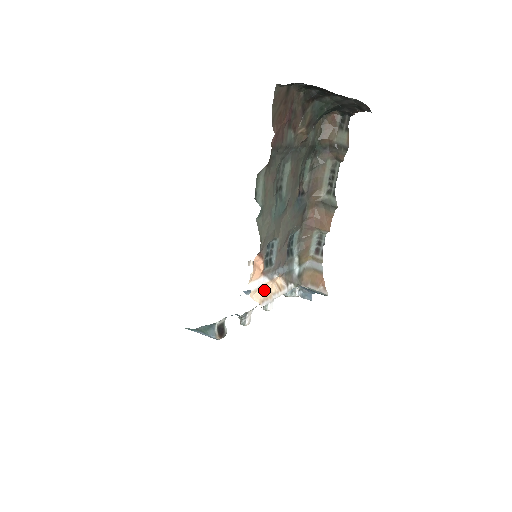
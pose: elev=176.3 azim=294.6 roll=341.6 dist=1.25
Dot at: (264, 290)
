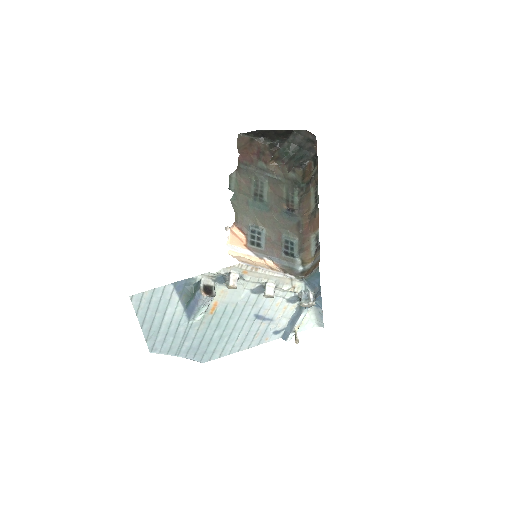
Dot at: (249, 260)
